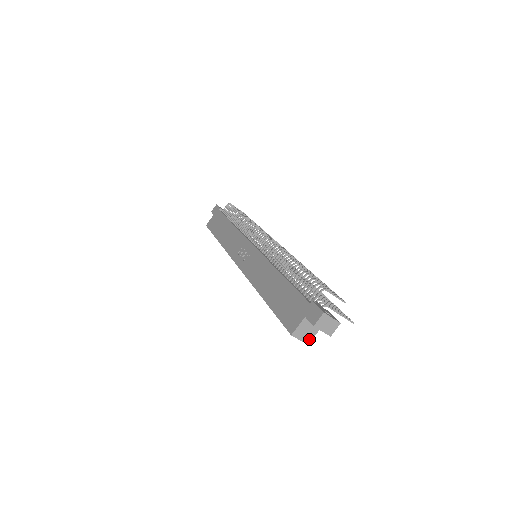
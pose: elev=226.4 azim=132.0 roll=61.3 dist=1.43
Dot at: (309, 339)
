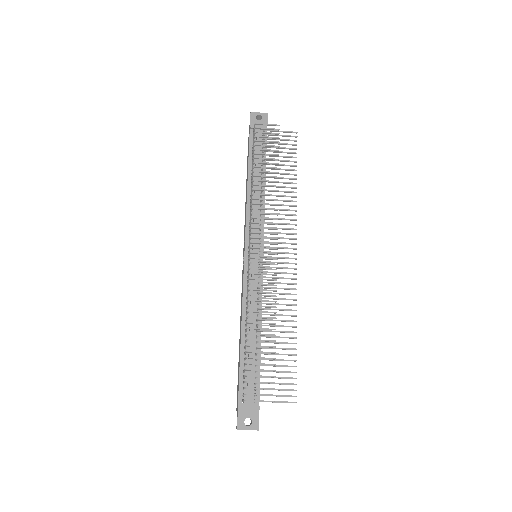
Dot at: occluded
